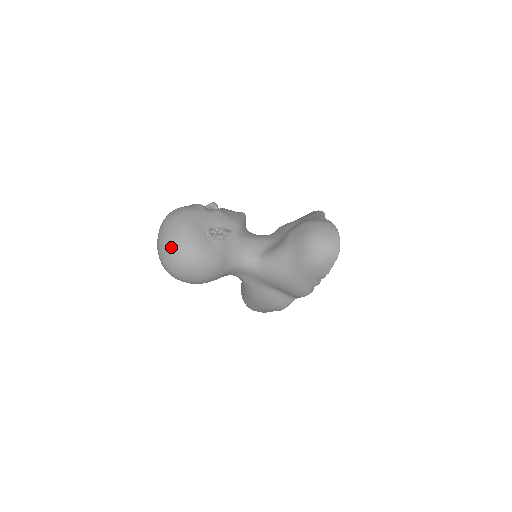
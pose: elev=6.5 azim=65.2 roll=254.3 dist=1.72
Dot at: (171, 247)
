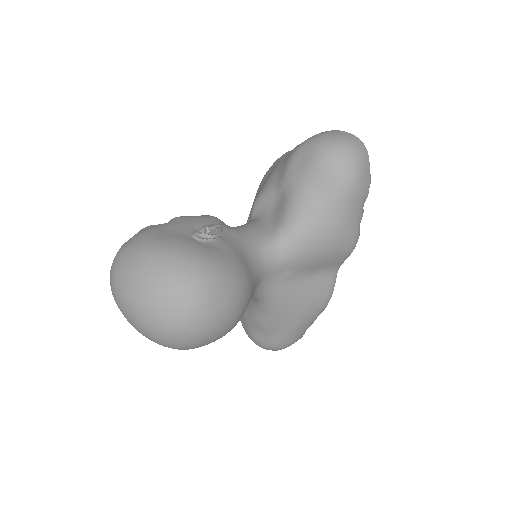
Dot at: (166, 288)
